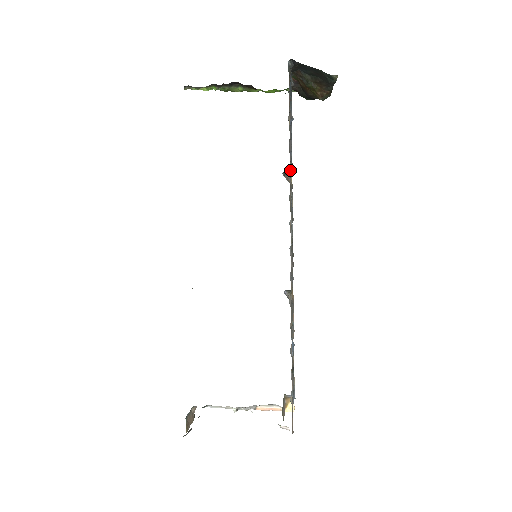
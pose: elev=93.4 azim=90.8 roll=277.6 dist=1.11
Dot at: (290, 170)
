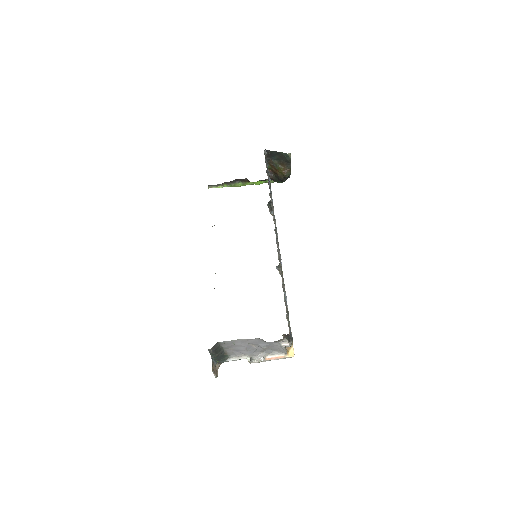
Dot at: occluded
